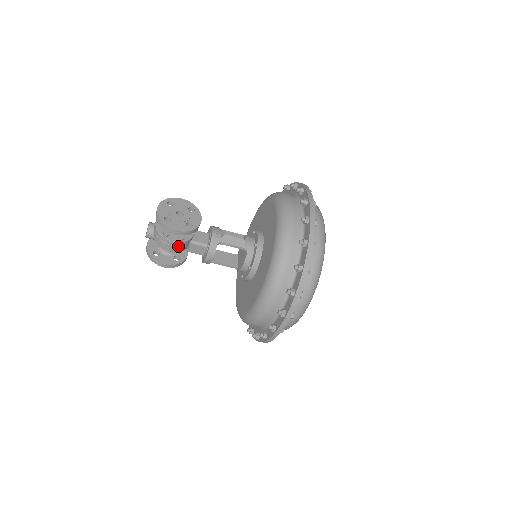
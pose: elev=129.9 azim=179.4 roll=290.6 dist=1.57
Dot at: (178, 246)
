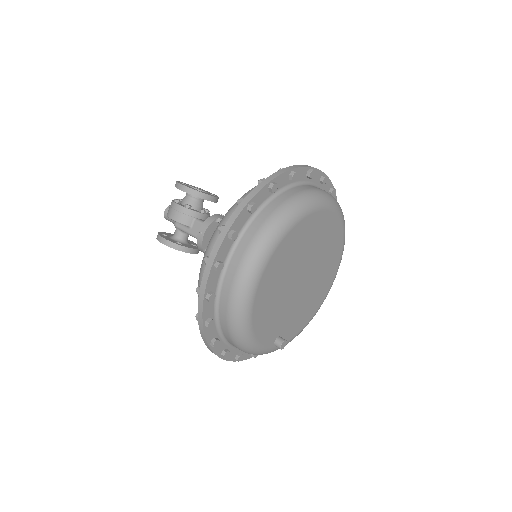
Dot at: (181, 213)
